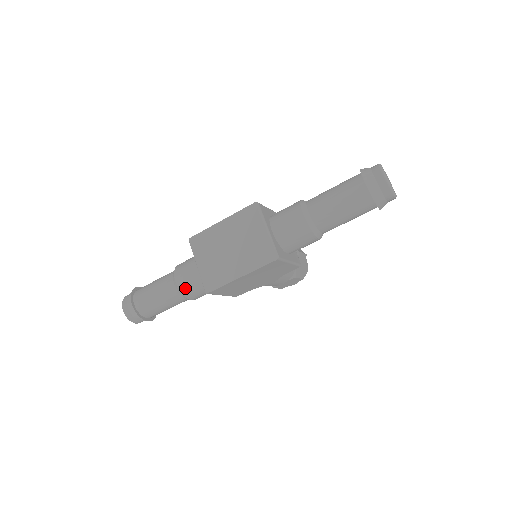
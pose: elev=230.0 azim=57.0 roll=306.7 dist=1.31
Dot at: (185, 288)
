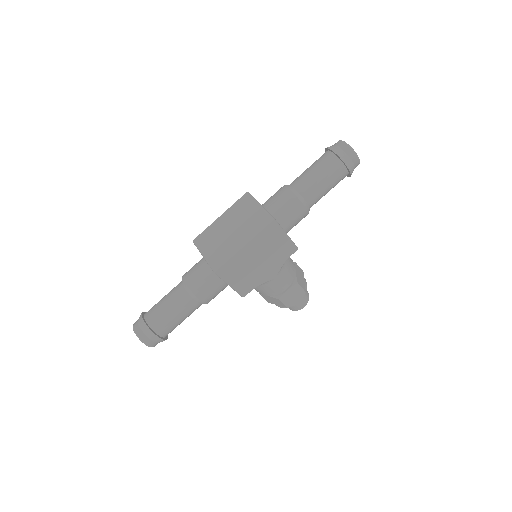
Dot at: (194, 285)
